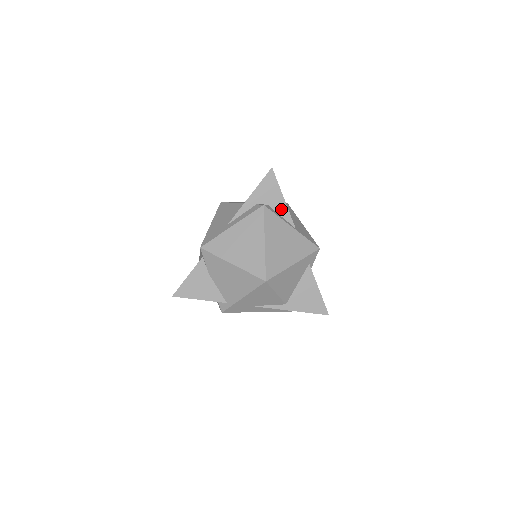
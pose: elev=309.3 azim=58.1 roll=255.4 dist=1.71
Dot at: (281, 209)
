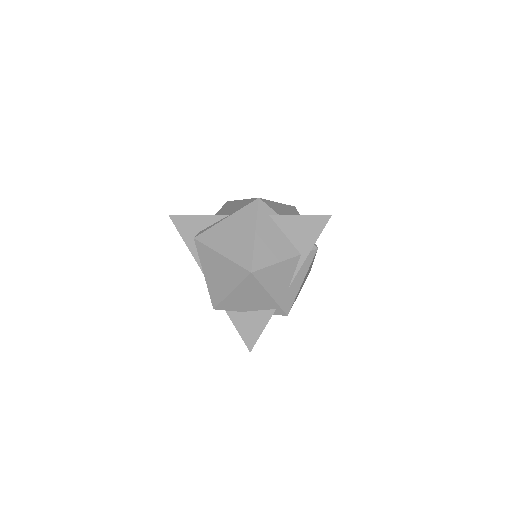
Dot at: (207, 221)
